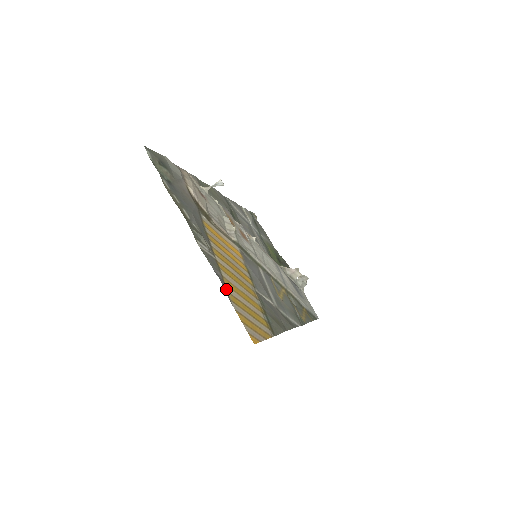
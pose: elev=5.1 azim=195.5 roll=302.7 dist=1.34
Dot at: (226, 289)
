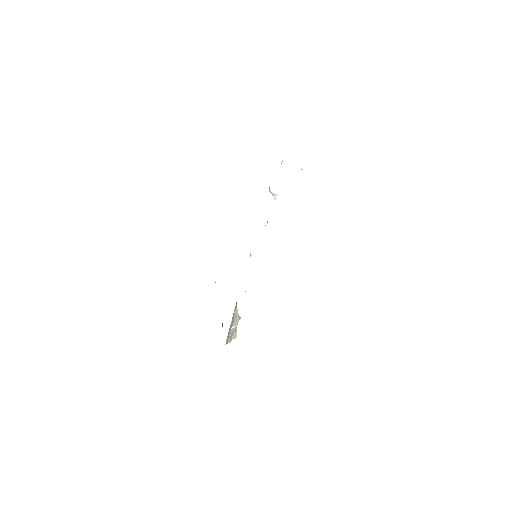
Dot at: occluded
